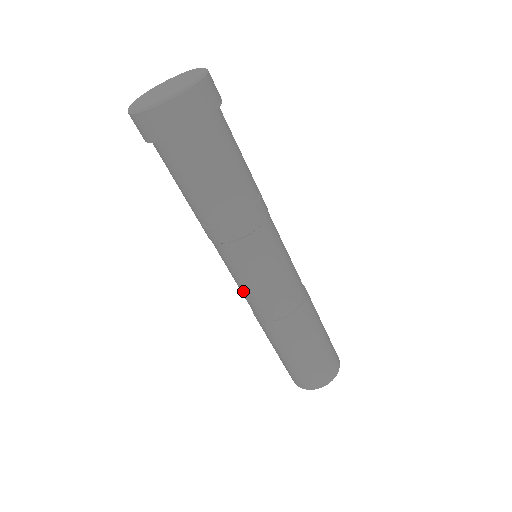
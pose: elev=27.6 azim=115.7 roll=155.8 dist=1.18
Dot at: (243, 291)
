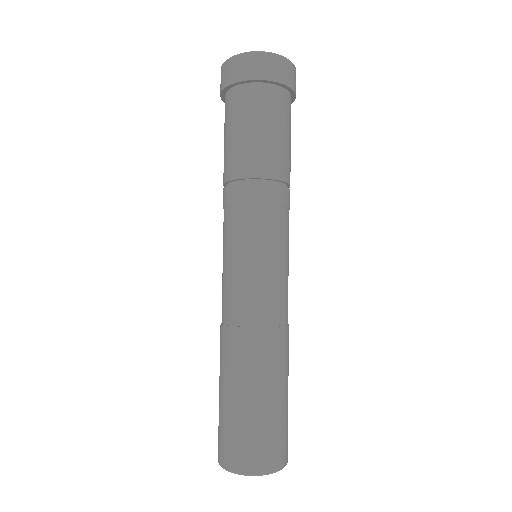
Dot at: (235, 279)
